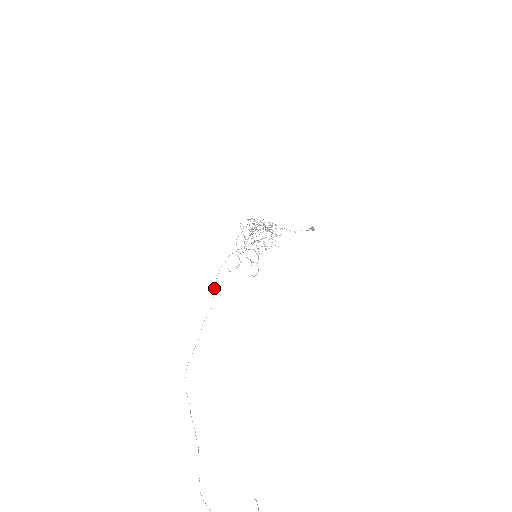
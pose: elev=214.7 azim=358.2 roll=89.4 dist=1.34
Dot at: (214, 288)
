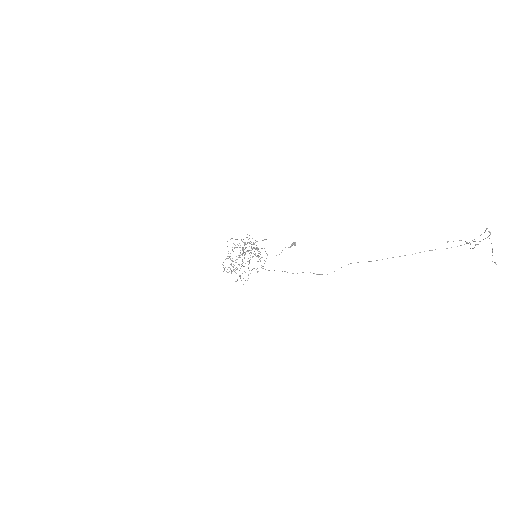
Dot at: occluded
